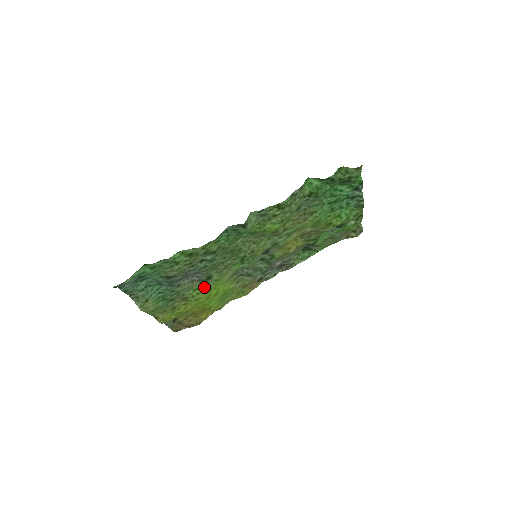
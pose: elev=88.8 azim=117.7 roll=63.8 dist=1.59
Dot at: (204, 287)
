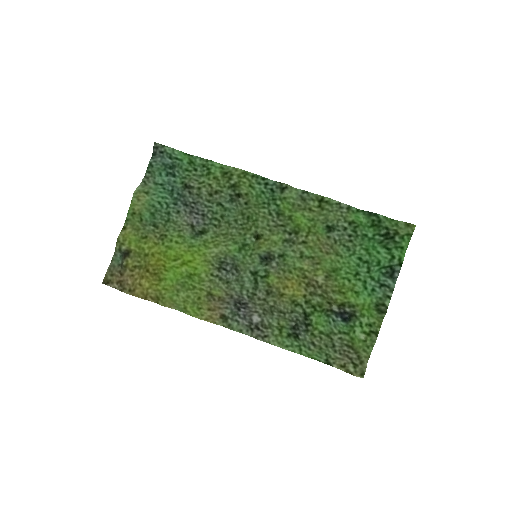
Dot at: (188, 242)
